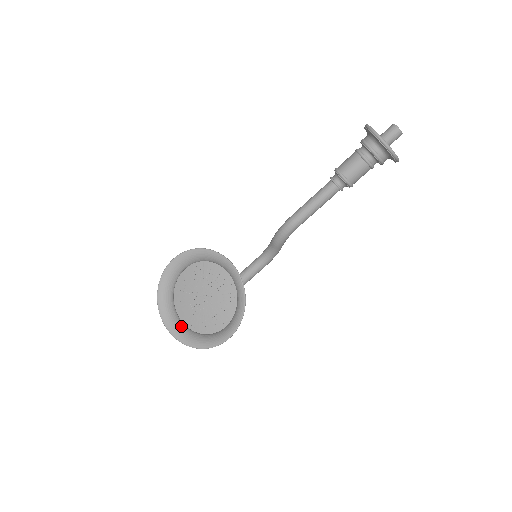
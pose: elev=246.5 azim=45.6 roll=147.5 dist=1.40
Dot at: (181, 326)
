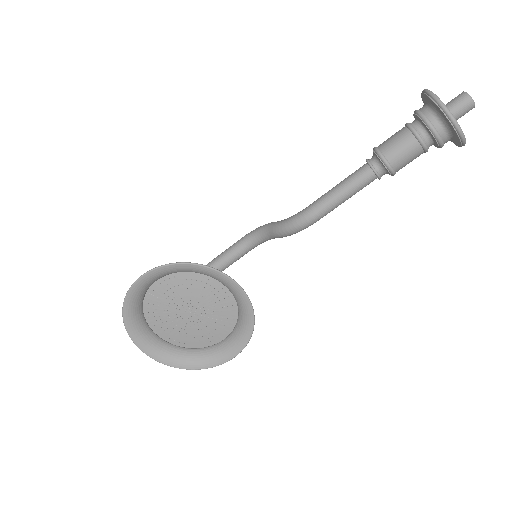
Dot at: (162, 345)
